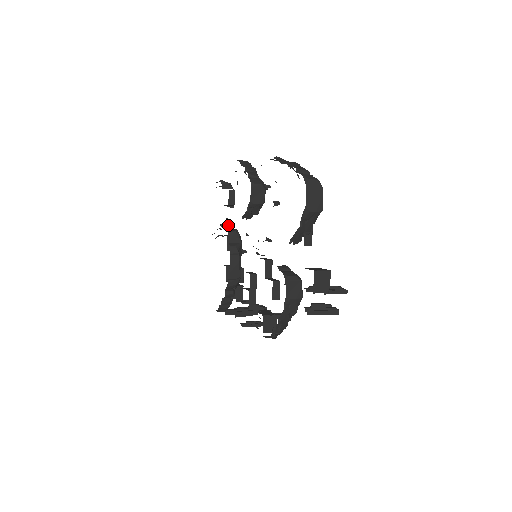
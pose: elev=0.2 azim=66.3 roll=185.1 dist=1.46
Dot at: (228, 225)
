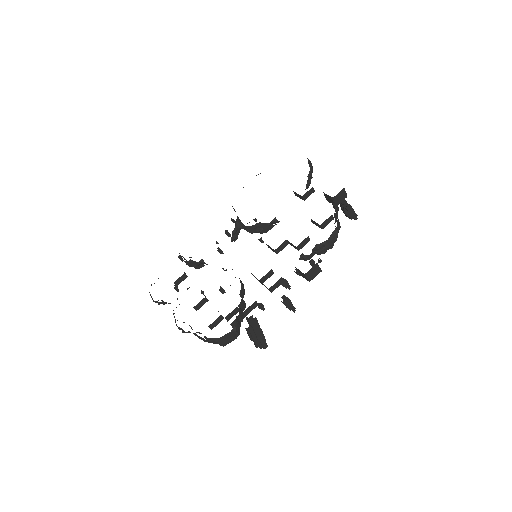
Dot at: occluded
